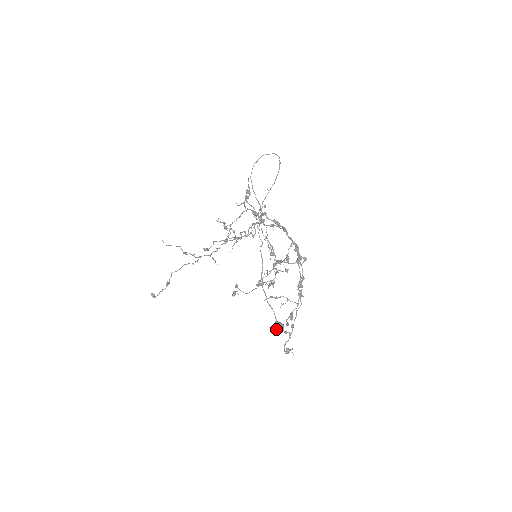
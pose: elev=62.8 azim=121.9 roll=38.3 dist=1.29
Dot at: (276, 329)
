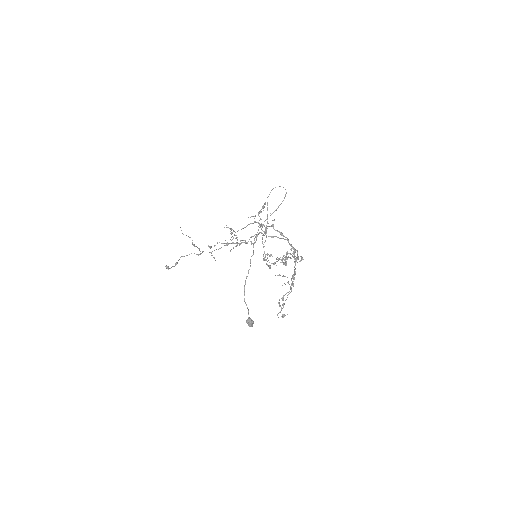
Dot at: (248, 323)
